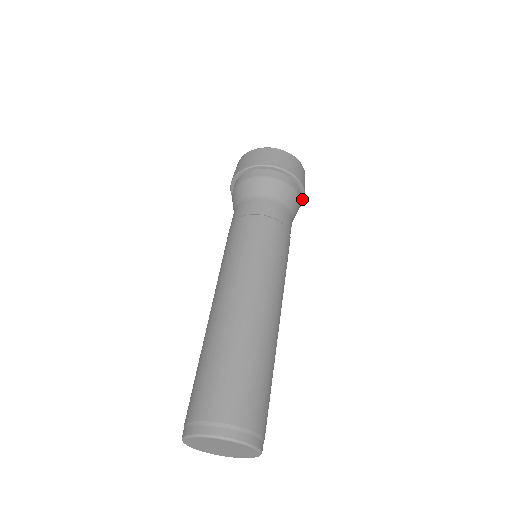
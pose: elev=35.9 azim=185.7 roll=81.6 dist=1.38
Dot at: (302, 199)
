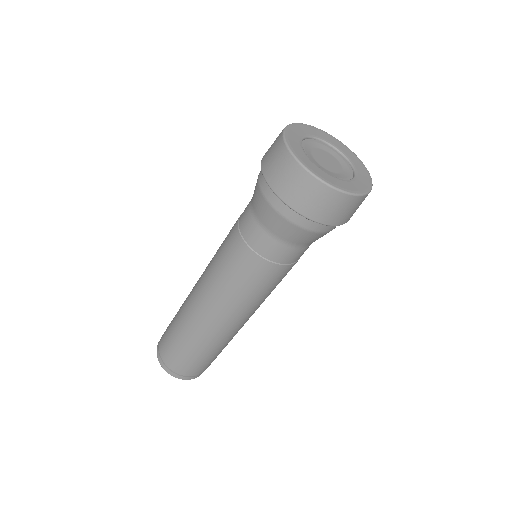
Dot at: (330, 224)
